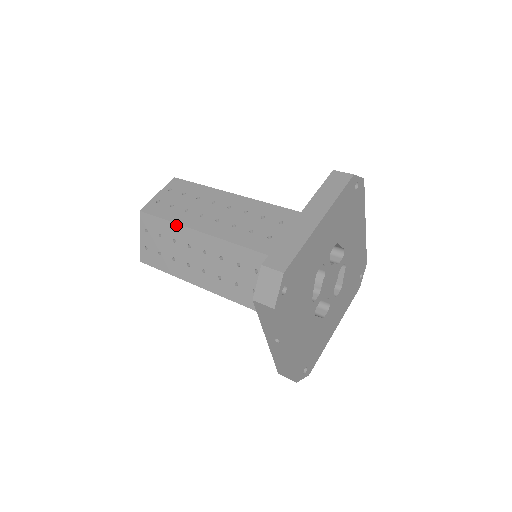
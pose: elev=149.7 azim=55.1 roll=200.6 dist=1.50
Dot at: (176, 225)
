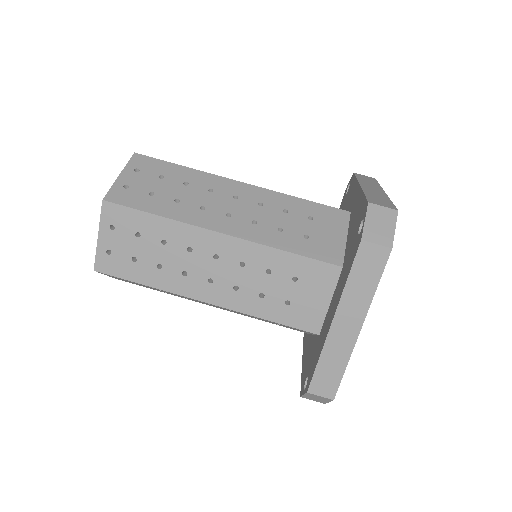
Dot at: occluded
